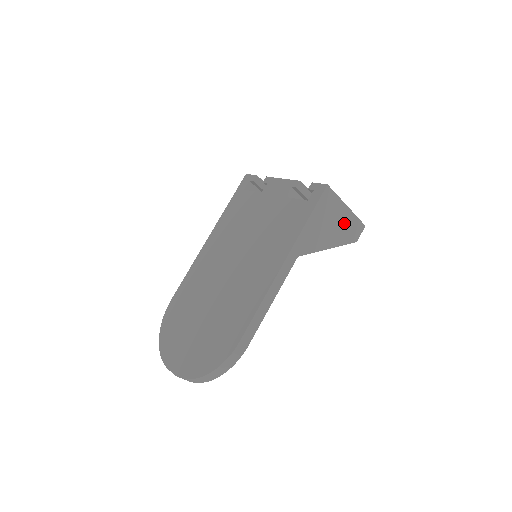
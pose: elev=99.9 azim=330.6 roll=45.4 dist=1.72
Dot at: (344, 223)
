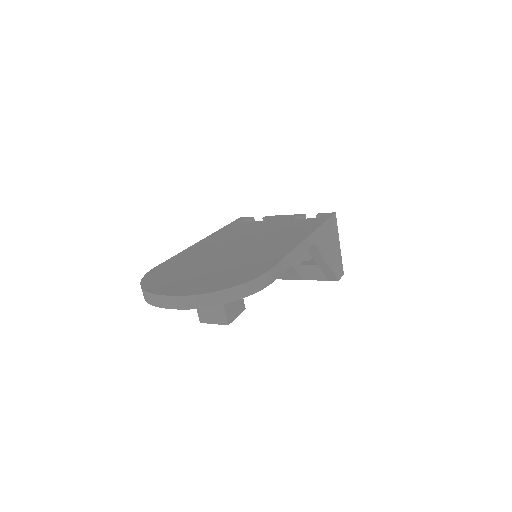
Dot at: (336, 255)
